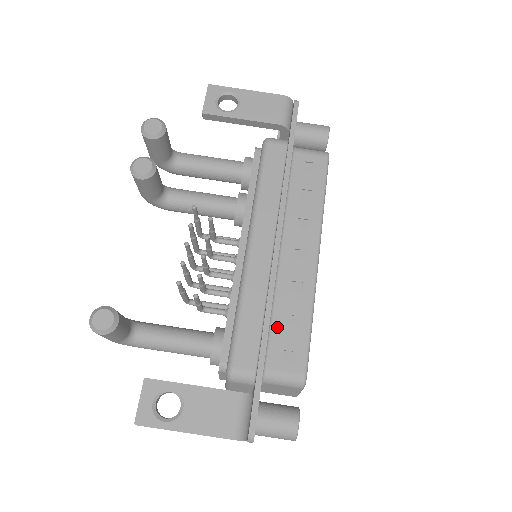
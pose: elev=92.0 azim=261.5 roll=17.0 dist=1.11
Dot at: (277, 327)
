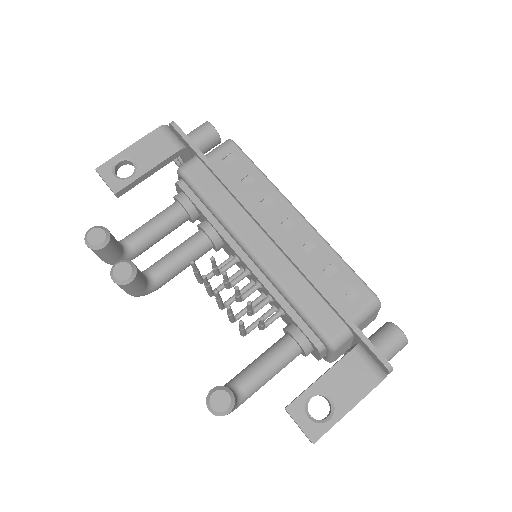
Dot at: (326, 285)
